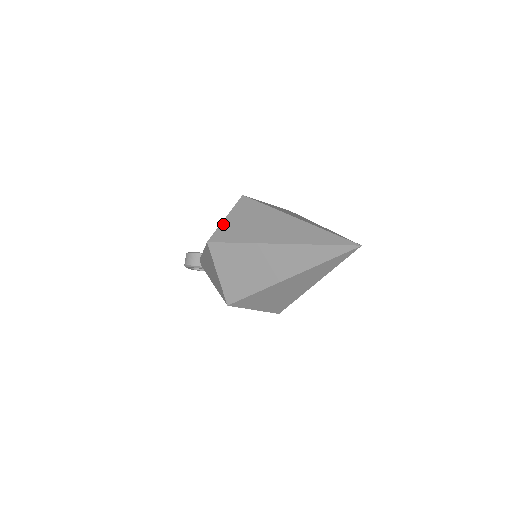
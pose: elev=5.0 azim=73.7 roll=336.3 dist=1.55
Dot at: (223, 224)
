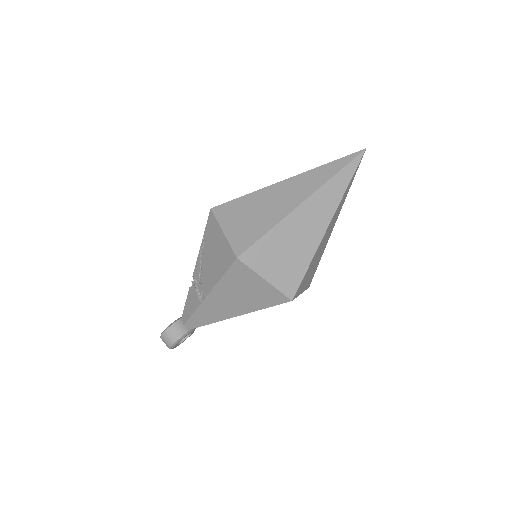
Dot at: (229, 236)
